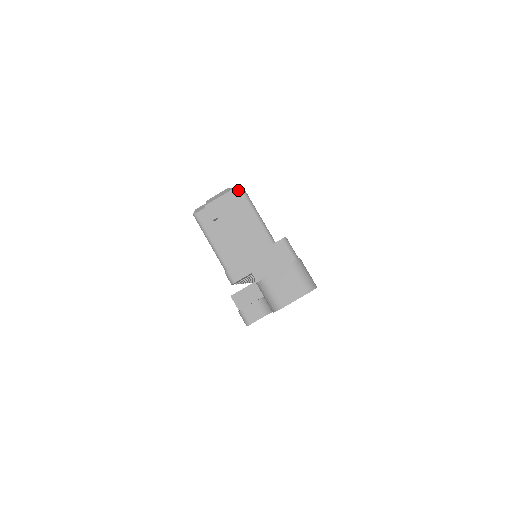
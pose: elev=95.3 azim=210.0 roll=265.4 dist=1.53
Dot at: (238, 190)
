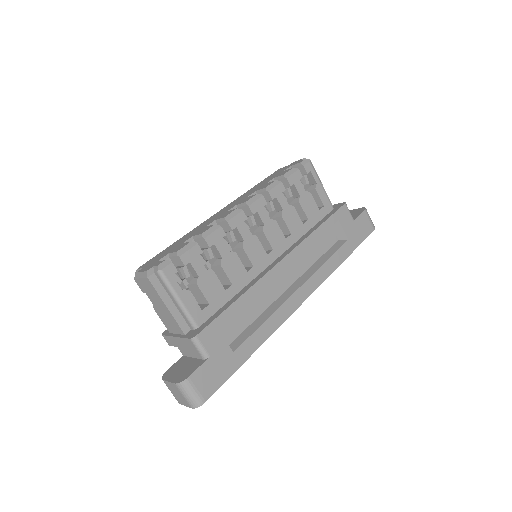
Dot at: (157, 274)
